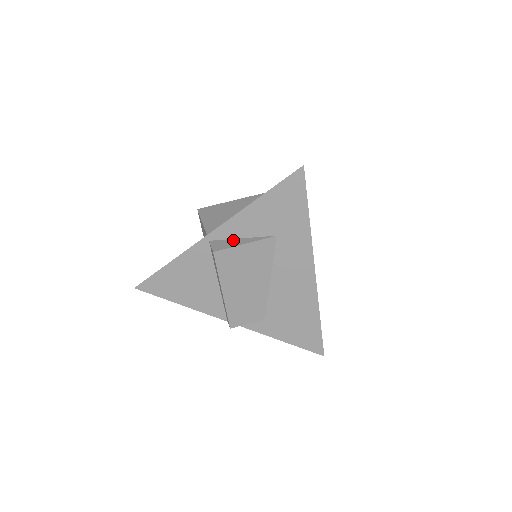
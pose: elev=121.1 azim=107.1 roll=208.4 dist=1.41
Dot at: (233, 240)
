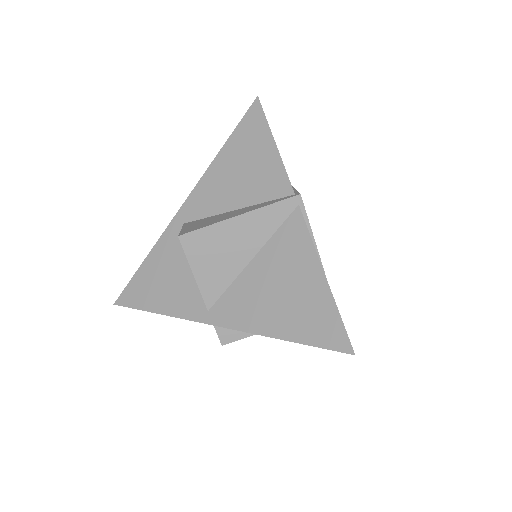
Dot at: occluded
